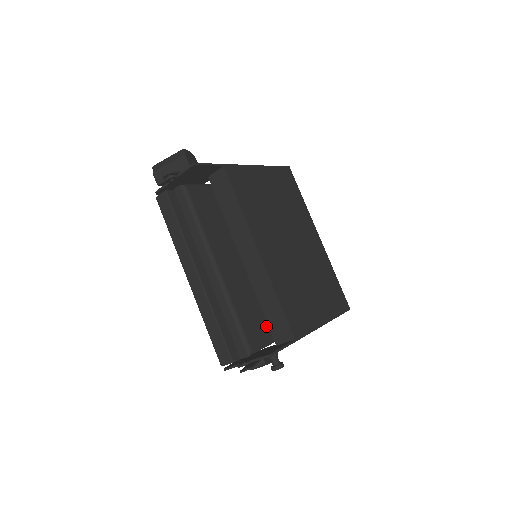
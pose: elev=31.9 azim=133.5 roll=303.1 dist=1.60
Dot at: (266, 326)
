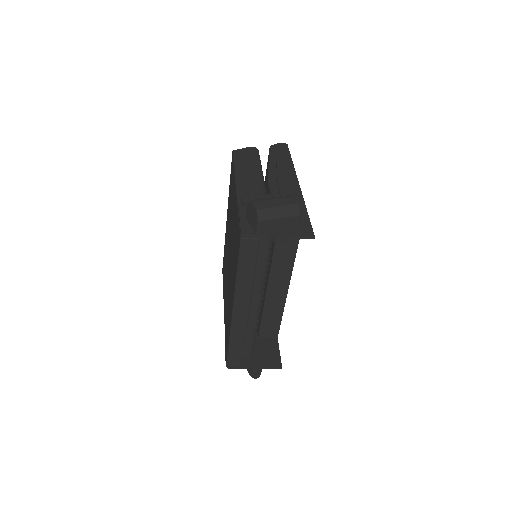
Dot at: occluded
